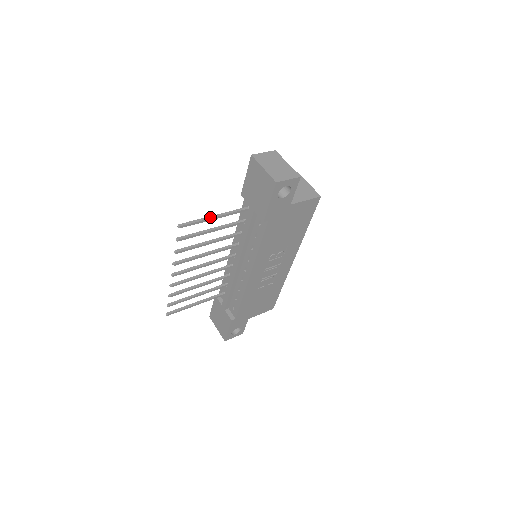
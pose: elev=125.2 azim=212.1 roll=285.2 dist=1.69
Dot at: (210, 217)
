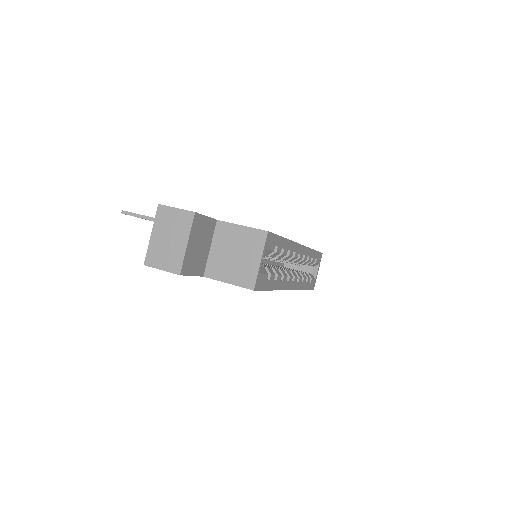
Dot at: occluded
